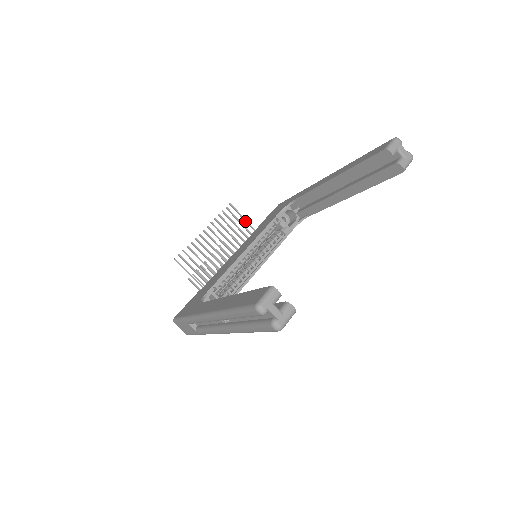
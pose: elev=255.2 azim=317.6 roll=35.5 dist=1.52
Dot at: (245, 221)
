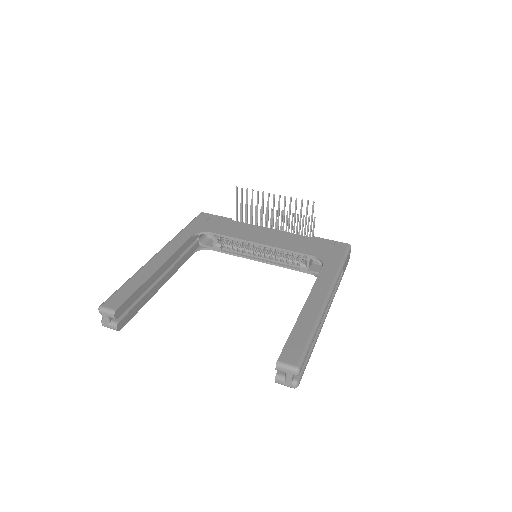
Dot at: (311, 222)
